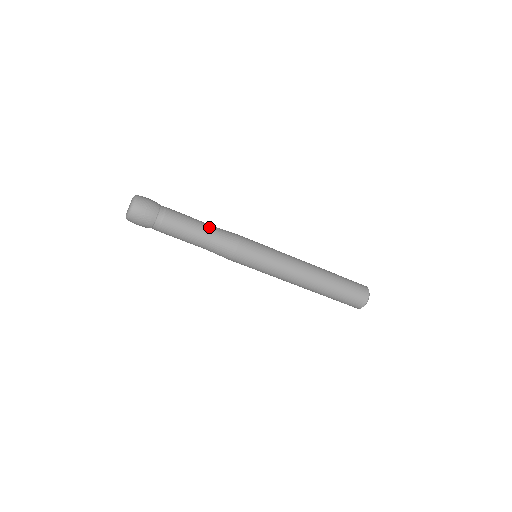
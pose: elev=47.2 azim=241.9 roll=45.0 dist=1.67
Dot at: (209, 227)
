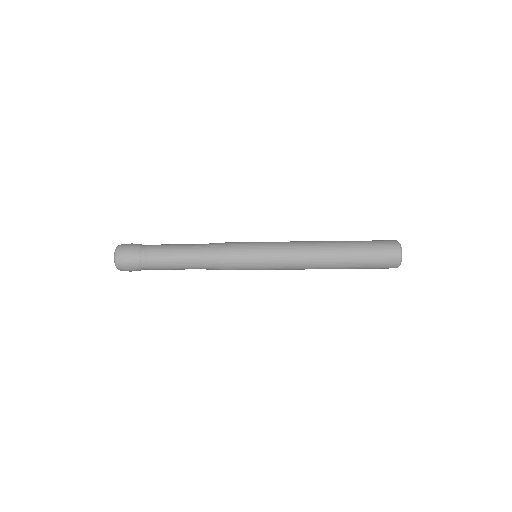
Dot at: occluded
